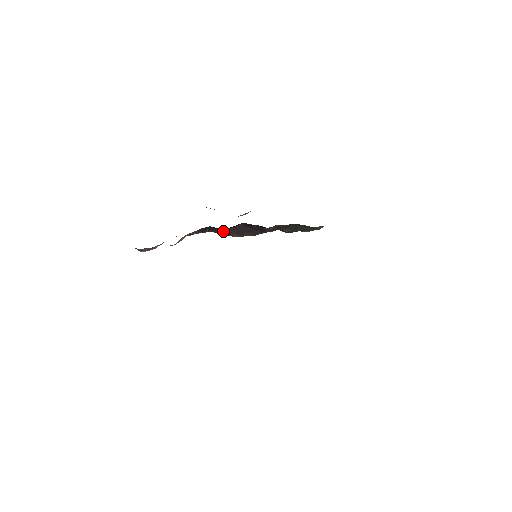
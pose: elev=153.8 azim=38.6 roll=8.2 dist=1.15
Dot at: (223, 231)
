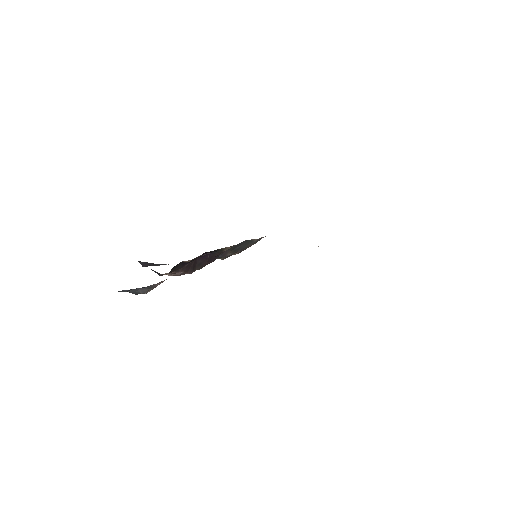
Dot at: (184, 268)
